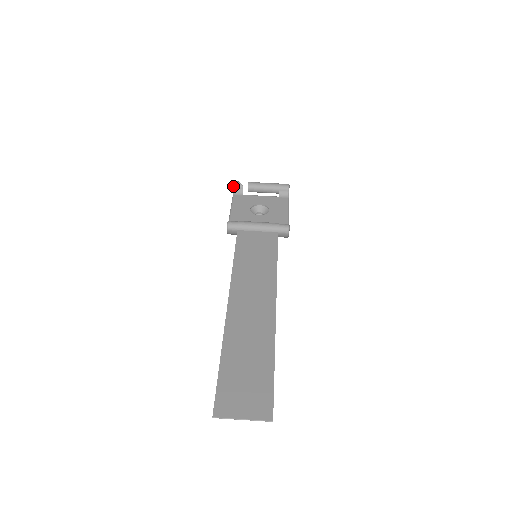
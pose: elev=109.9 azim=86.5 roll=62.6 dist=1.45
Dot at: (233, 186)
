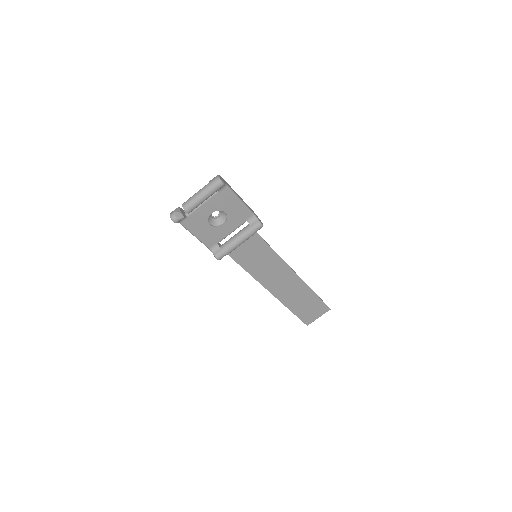
Dot at: occluded
